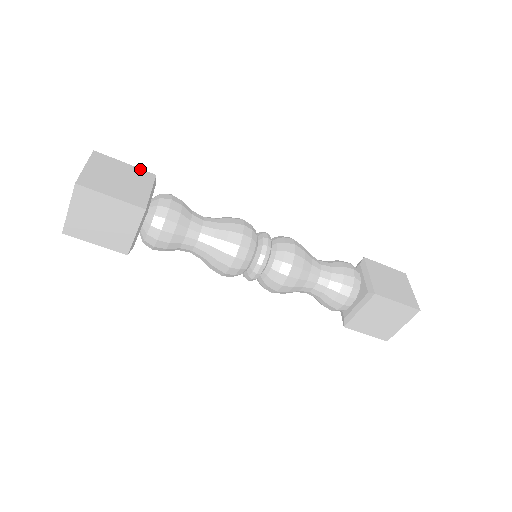
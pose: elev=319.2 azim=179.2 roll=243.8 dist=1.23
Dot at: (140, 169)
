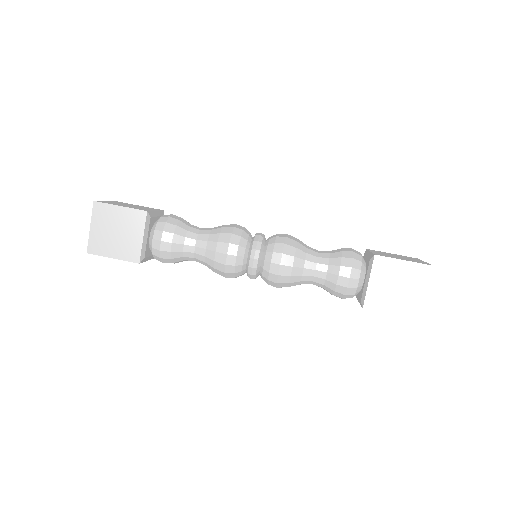
Dot at: occluded
